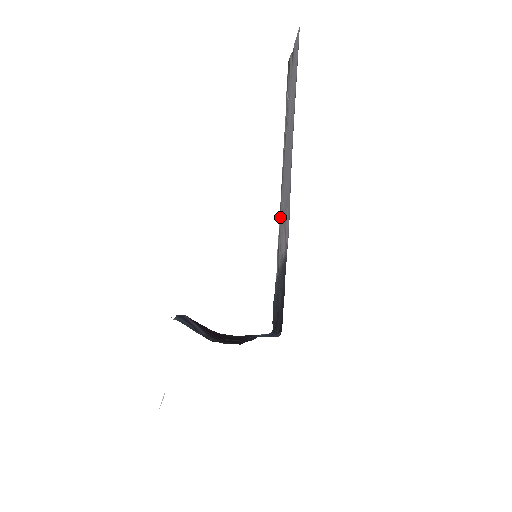
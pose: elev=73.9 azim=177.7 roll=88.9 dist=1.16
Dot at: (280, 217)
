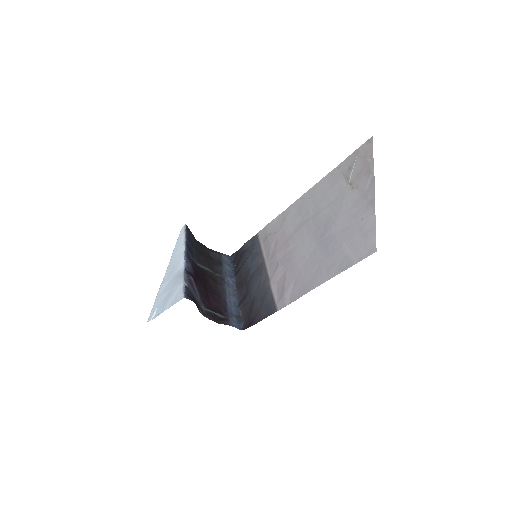
Dot at: (287, 222)
